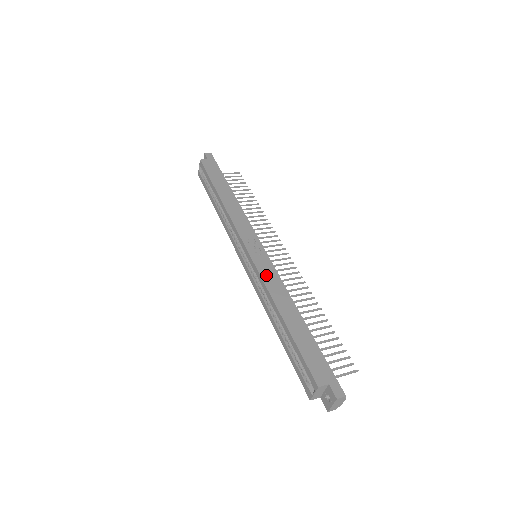
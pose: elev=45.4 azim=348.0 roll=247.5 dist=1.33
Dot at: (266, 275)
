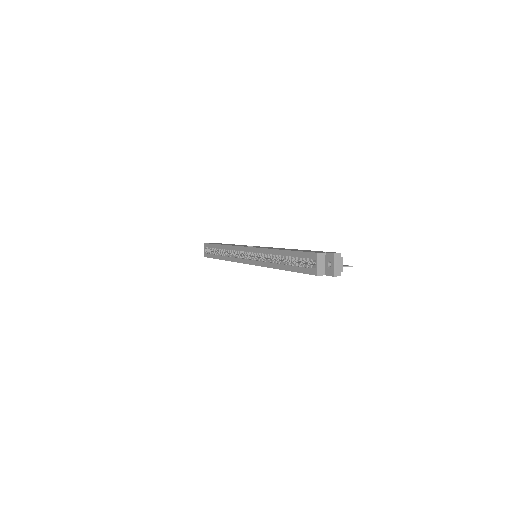
Dot at: occluded
